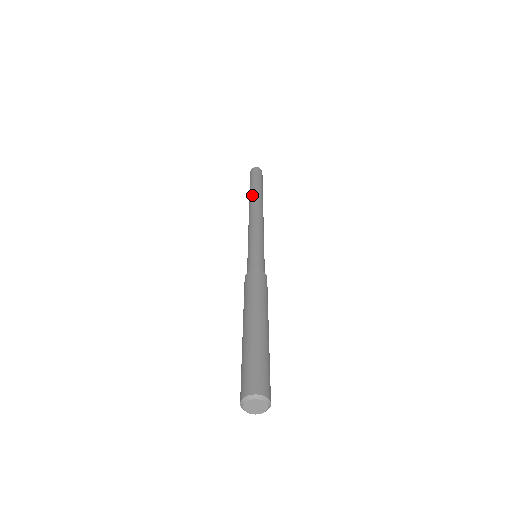
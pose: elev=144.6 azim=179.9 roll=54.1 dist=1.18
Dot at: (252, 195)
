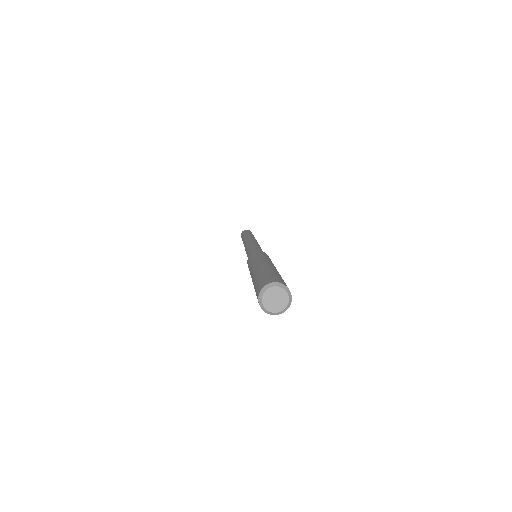
Dot at: occluded
